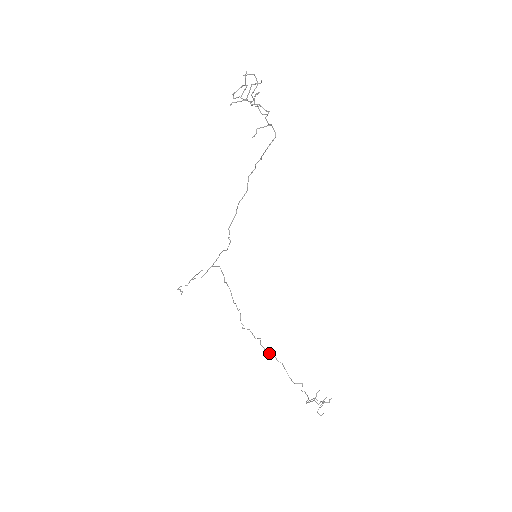
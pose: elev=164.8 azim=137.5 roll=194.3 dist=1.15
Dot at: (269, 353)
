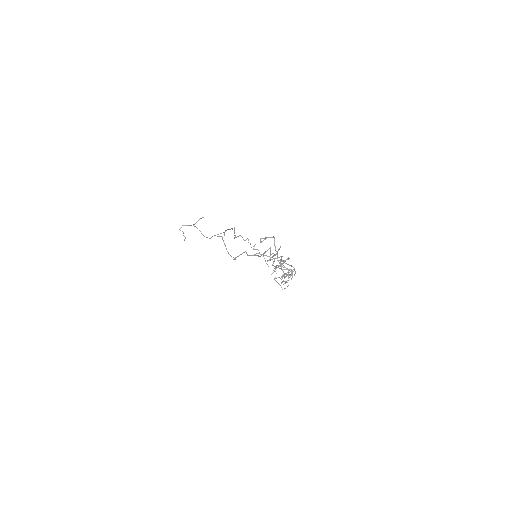
Dot at: occluded
